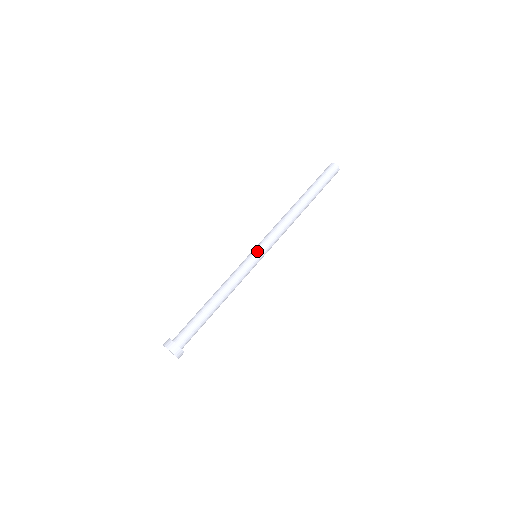
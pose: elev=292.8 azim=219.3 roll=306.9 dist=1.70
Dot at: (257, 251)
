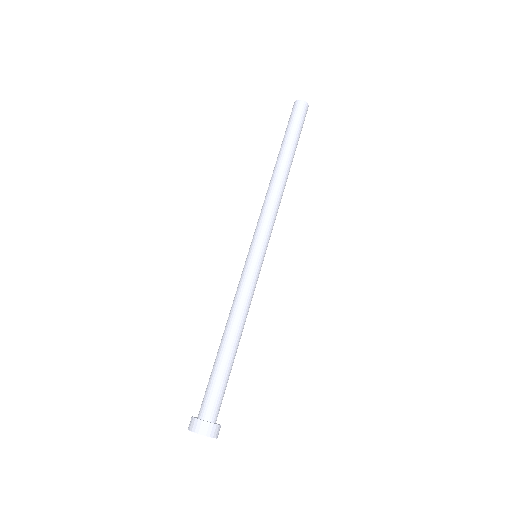
Dot at: (250, 249)
